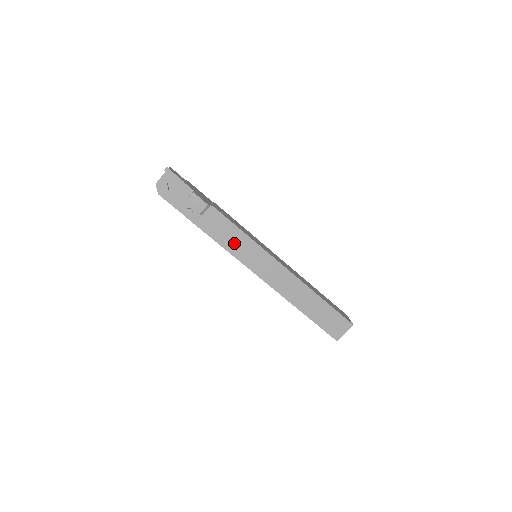
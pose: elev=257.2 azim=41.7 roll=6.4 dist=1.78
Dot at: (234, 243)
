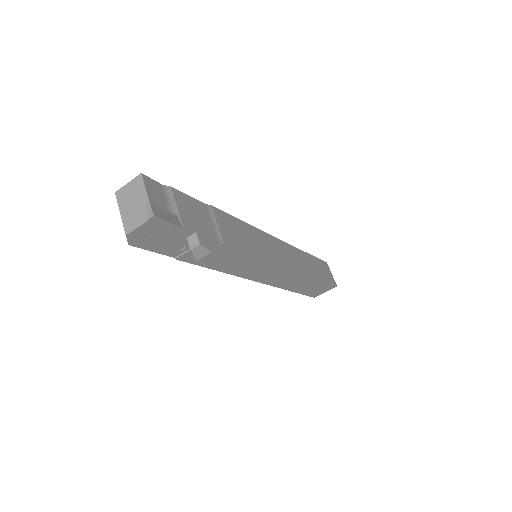
Dot at: (238, 265)
